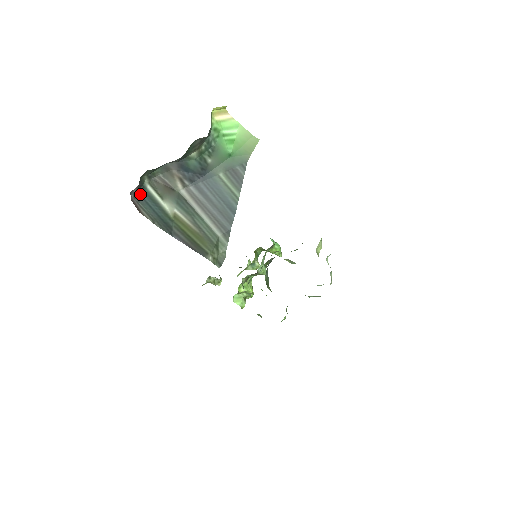
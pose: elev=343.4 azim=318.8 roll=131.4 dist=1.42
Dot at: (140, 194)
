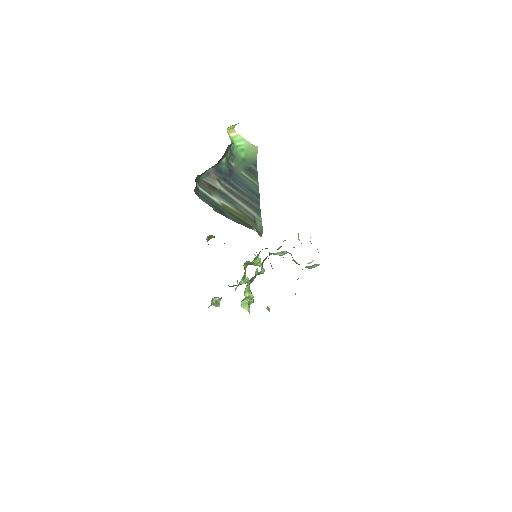
Dot at: (197, 192)
